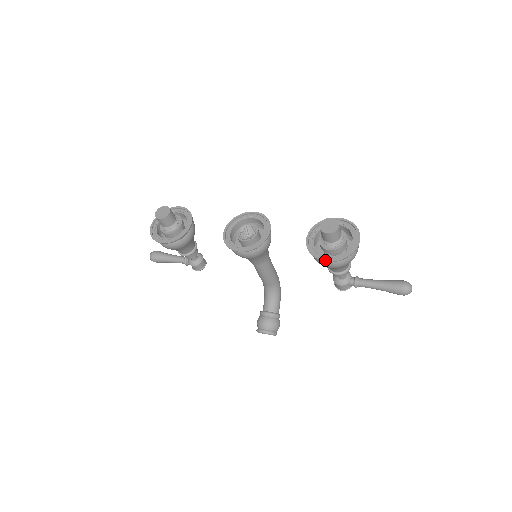
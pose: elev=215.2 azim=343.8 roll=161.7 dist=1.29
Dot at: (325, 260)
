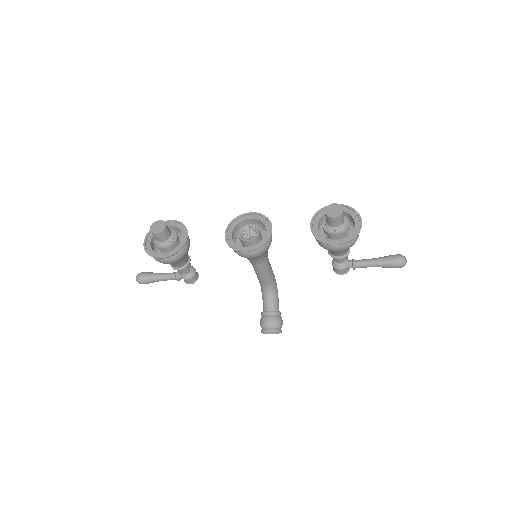
Dot at: (335, 244)
